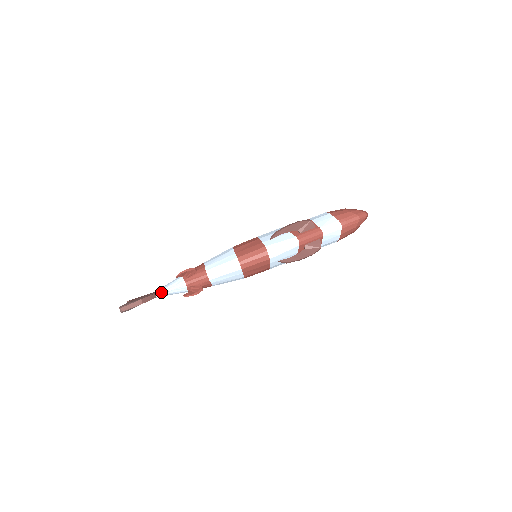
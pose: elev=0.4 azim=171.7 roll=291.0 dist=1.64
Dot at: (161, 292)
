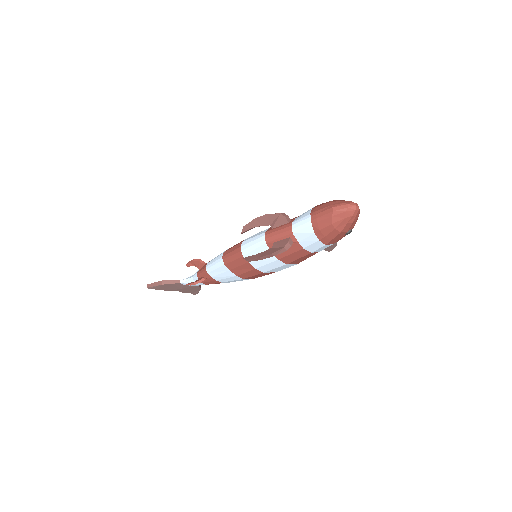
Dot at: (184, 280)
